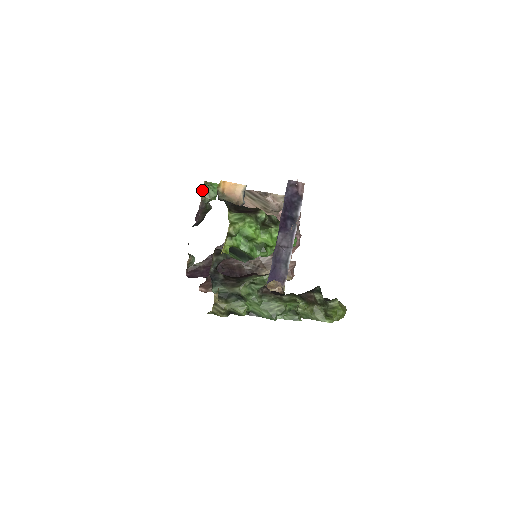
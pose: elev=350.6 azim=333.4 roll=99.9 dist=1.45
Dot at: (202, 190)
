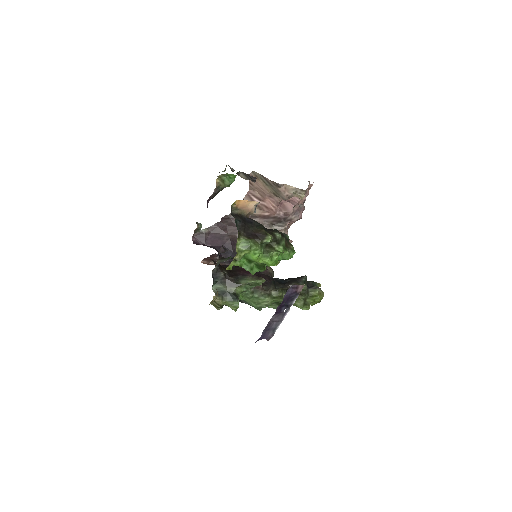
Dot at: (218, 178)
